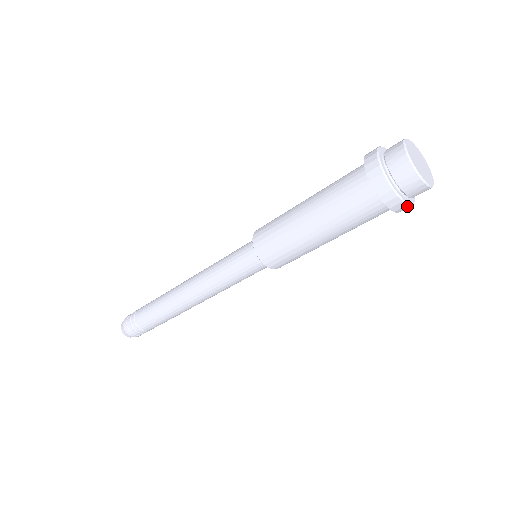
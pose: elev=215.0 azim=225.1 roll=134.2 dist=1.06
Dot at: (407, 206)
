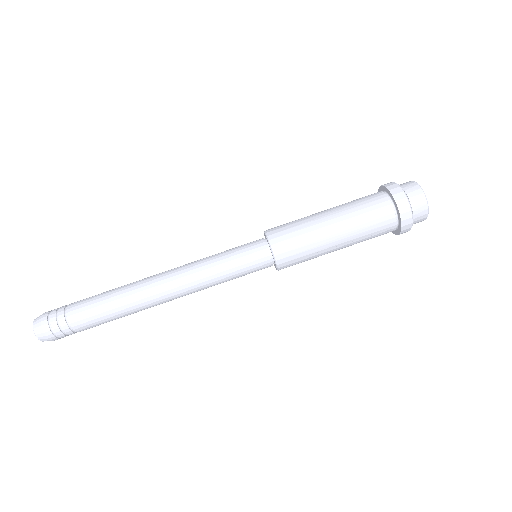
Dot at: (411, 225)
